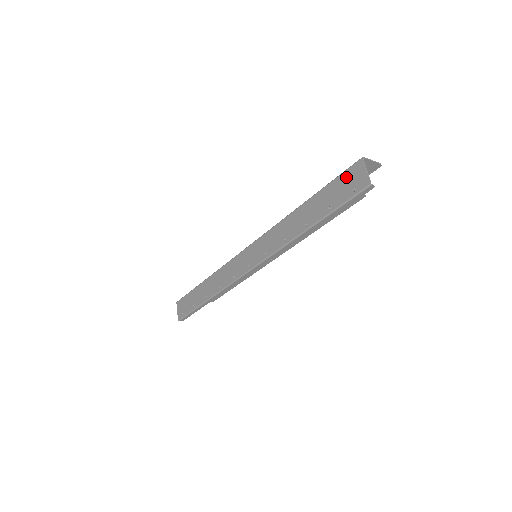
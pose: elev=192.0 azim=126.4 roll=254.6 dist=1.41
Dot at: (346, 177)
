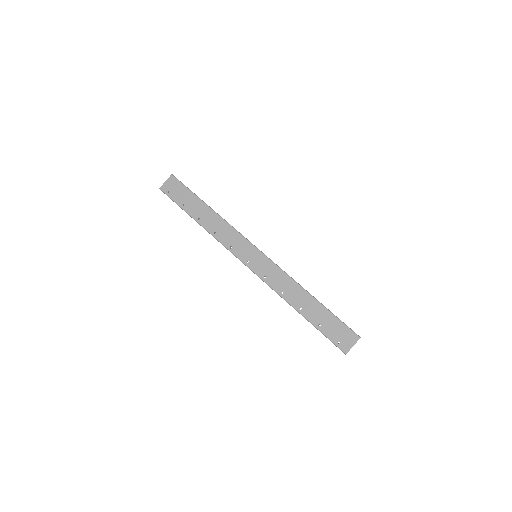
Dot at: (344, 330)
